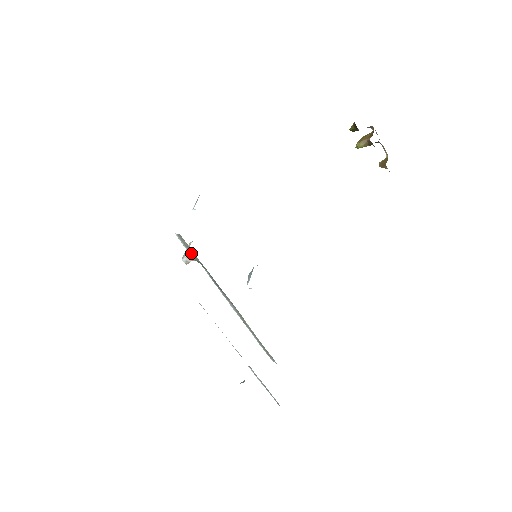
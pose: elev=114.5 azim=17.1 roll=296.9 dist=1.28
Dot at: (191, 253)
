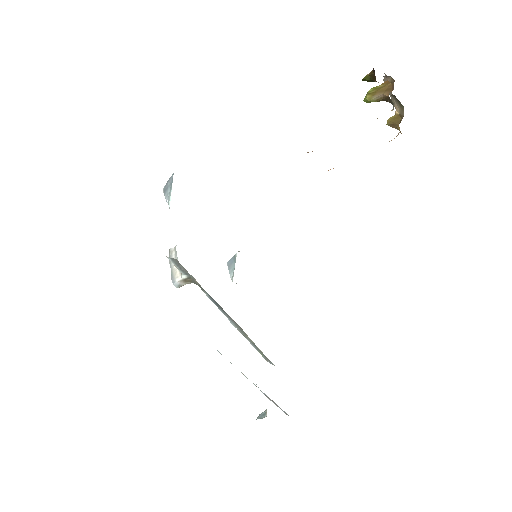
Dot at: (188, 277)
